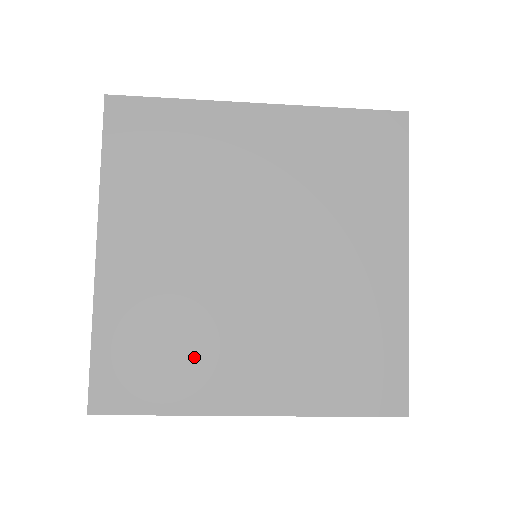
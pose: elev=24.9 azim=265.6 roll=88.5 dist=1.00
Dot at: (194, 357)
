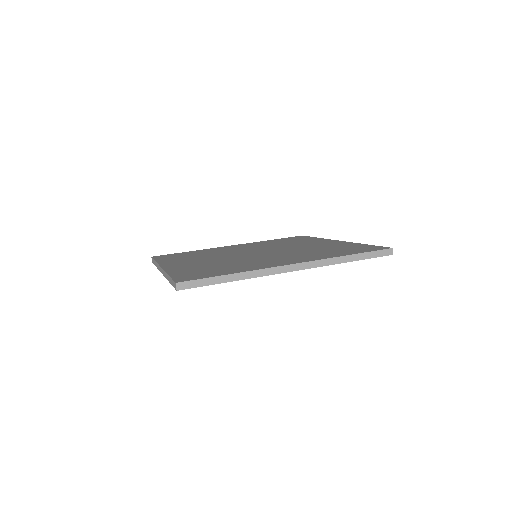
Dot at: occluded
